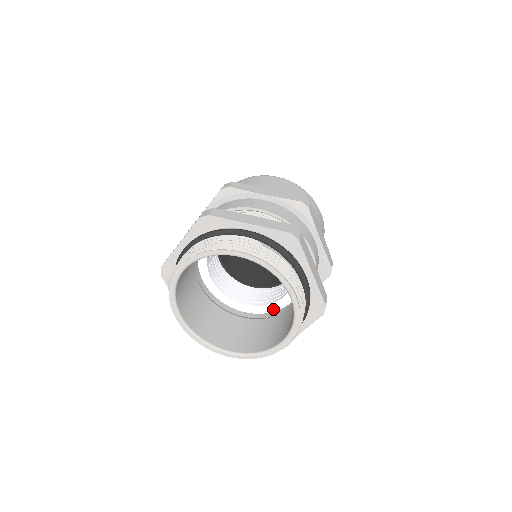
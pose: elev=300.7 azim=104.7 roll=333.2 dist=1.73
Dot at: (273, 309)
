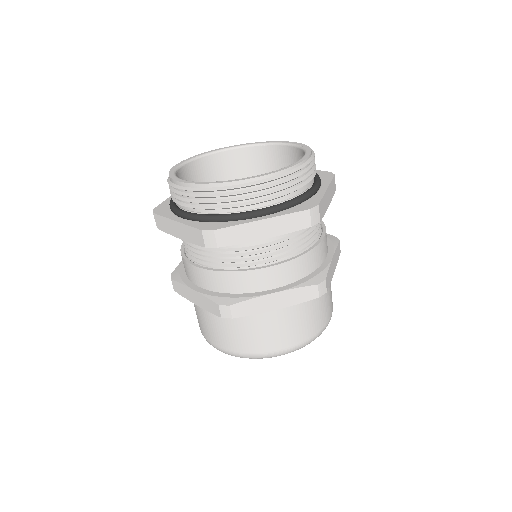
Dot at: occluded
